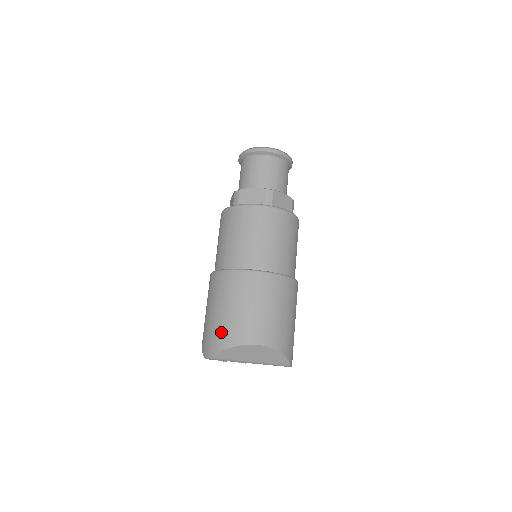
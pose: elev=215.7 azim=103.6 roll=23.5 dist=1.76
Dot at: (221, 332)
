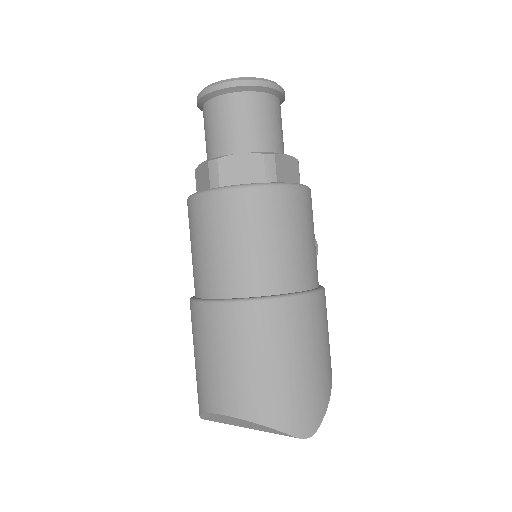
Dot at: (197, 388)
